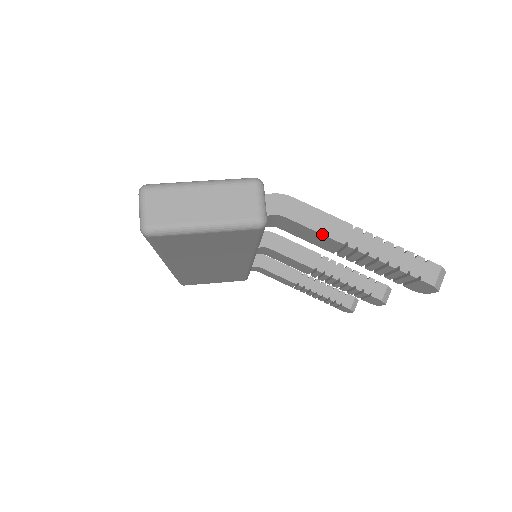
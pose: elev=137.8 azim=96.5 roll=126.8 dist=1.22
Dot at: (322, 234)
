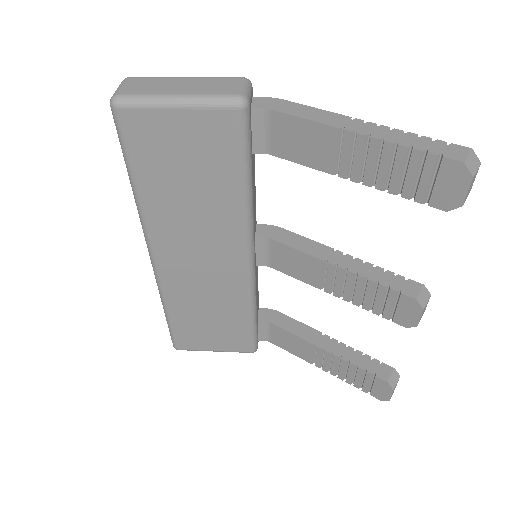
Dot at: (313, 121)
